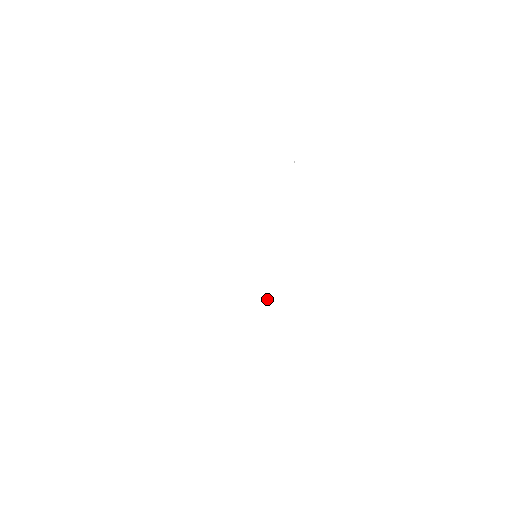
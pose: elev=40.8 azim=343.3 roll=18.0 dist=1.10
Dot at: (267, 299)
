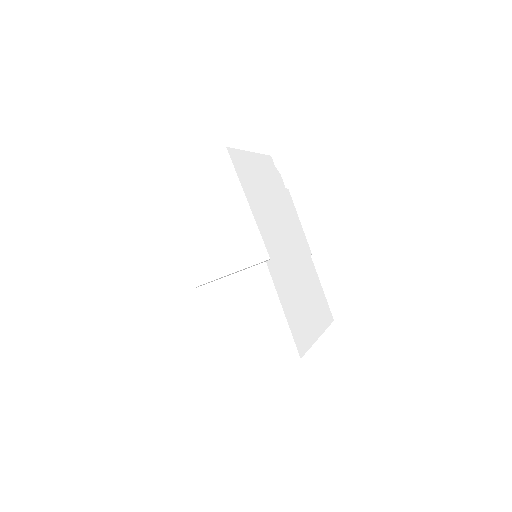
Dot at: (275, 265)
